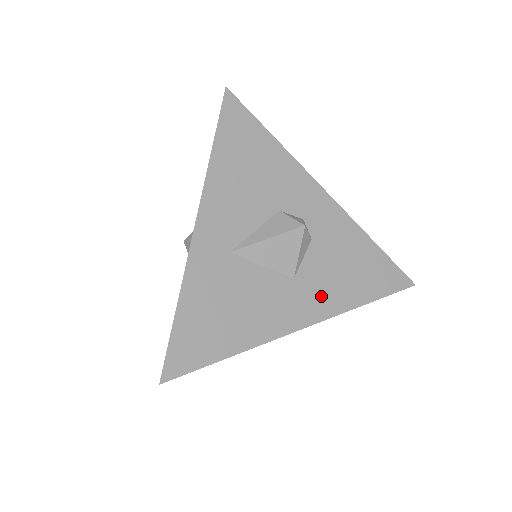
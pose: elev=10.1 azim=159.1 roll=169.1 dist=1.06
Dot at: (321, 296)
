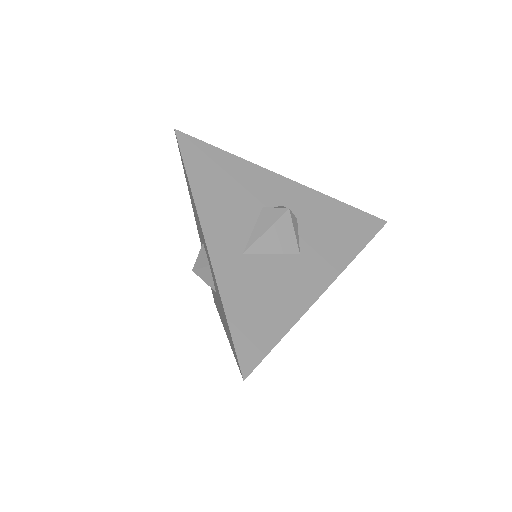
Dot at: (326, 259)
